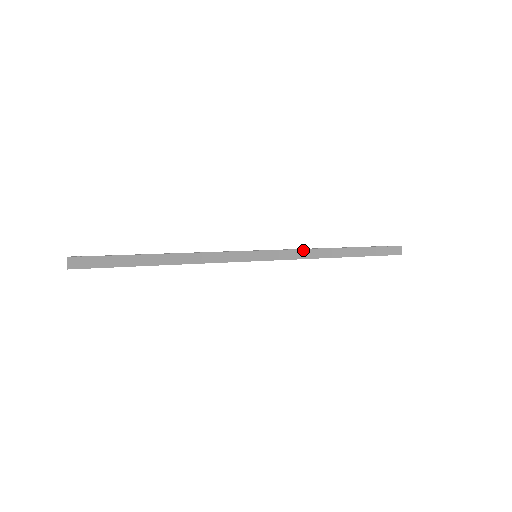
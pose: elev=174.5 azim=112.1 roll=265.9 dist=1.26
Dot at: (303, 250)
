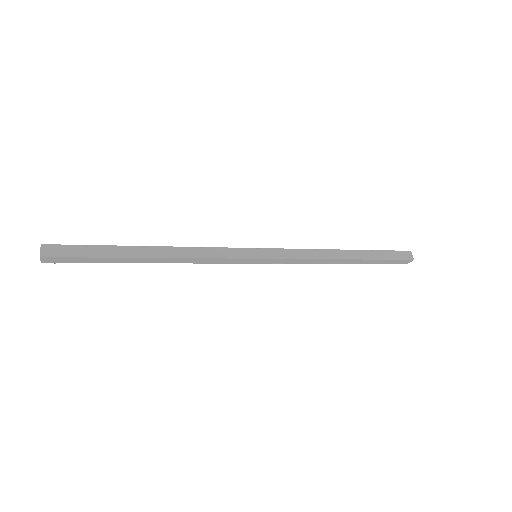
Dot at: (306, 250)
